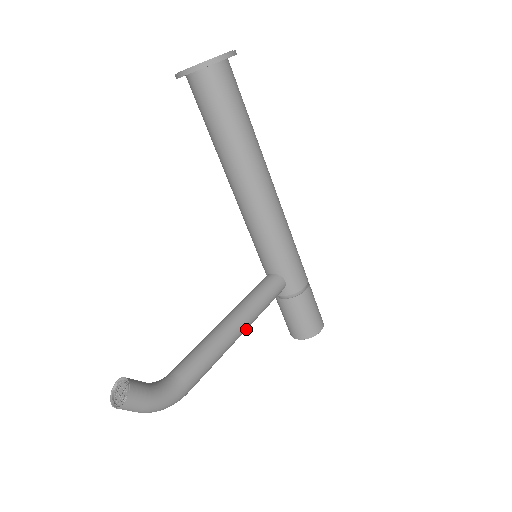
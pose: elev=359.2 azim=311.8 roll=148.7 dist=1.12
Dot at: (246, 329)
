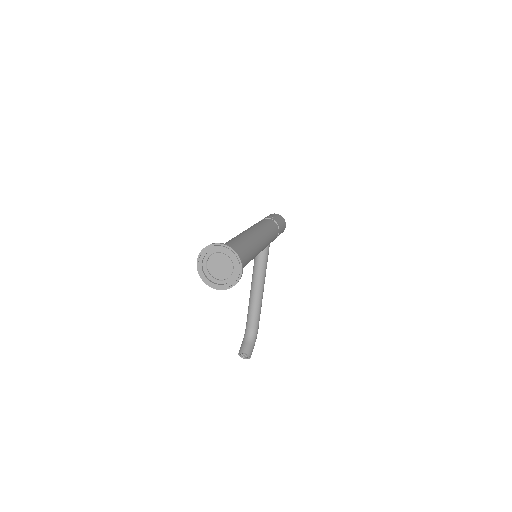
Dot at: occluded
